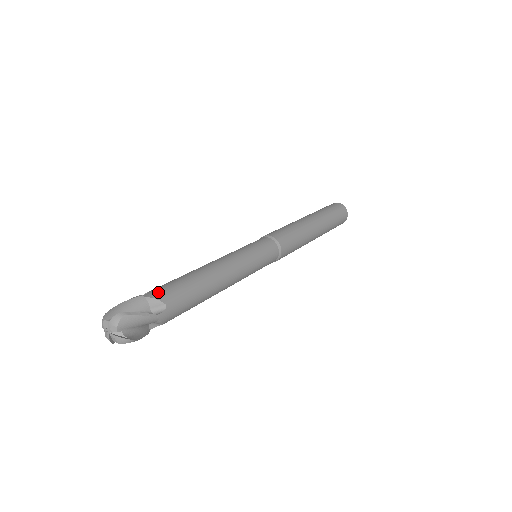
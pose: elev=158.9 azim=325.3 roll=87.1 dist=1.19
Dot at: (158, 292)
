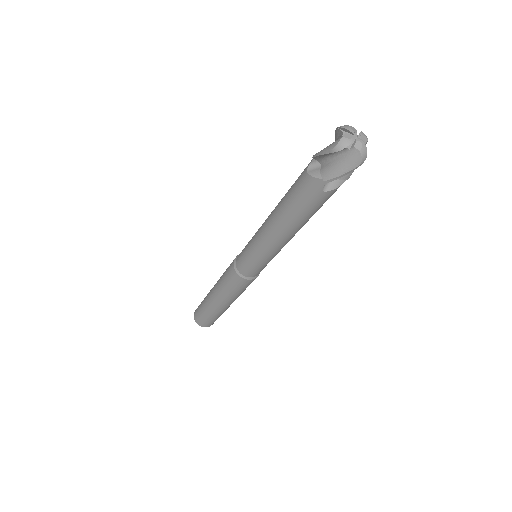
Dot at: occluded
